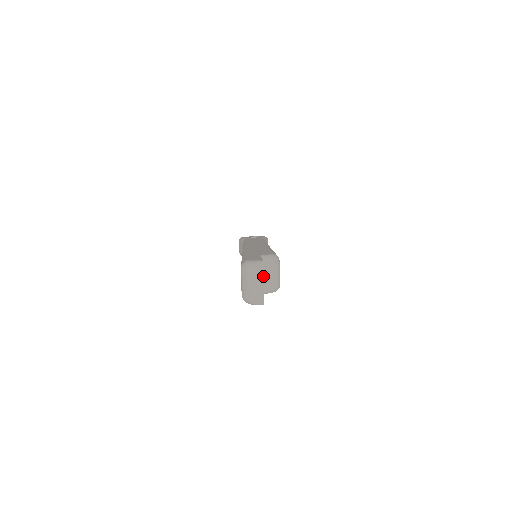
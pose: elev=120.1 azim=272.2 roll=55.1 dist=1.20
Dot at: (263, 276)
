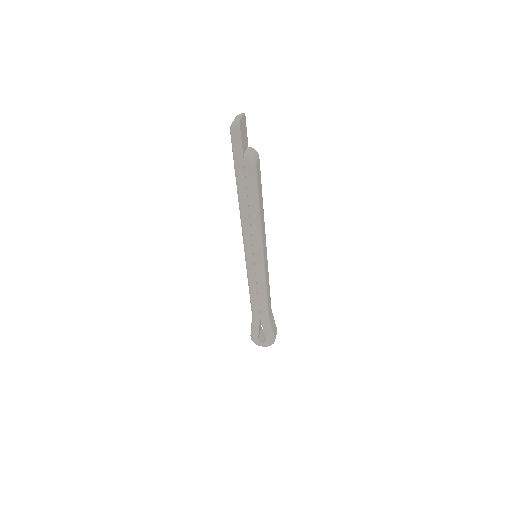
Dot at: (243, 114)
